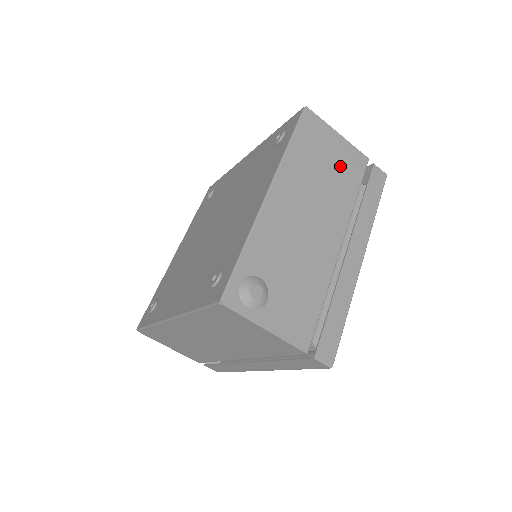
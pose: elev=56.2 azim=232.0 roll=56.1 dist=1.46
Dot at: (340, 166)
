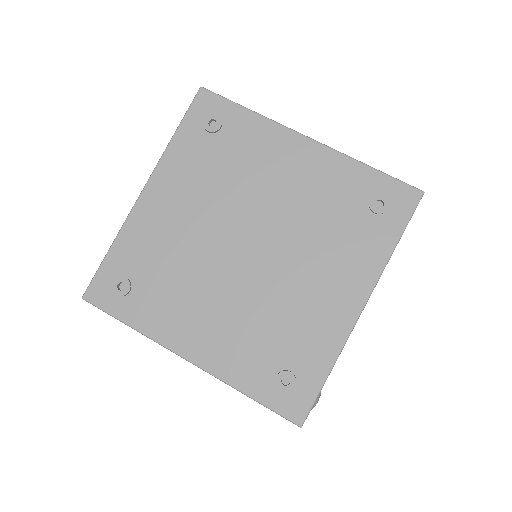
Dot at: occluded
